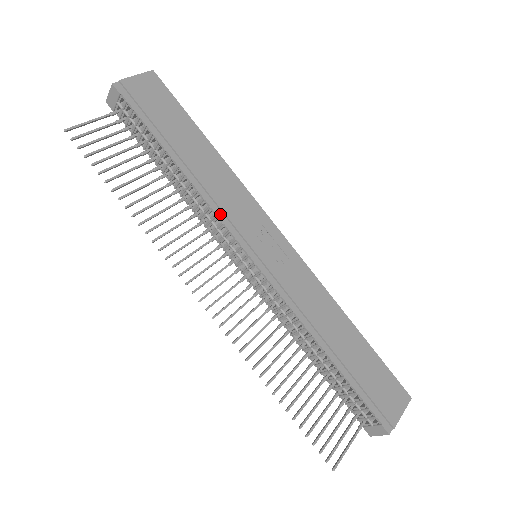
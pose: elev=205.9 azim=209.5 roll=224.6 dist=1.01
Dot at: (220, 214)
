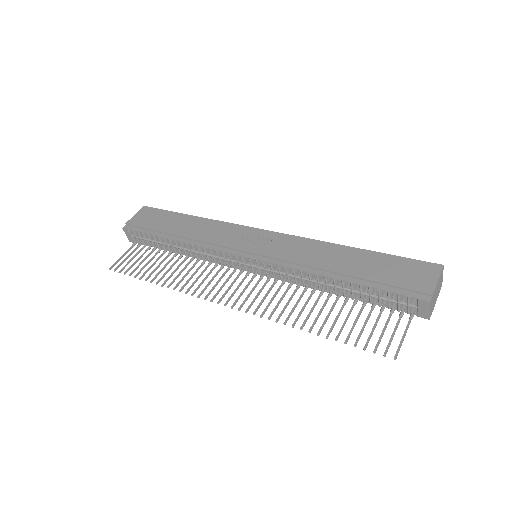
Dot at: (212, 247)
